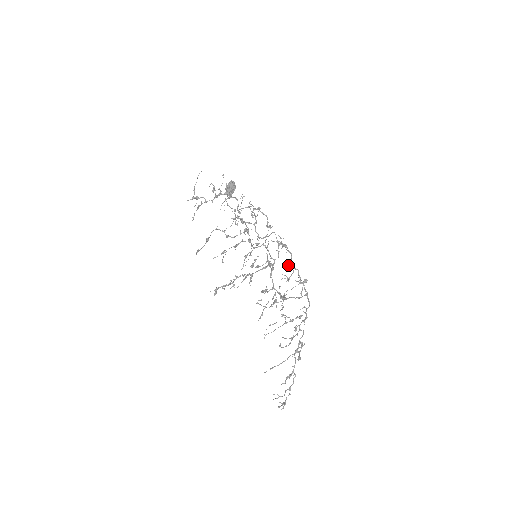
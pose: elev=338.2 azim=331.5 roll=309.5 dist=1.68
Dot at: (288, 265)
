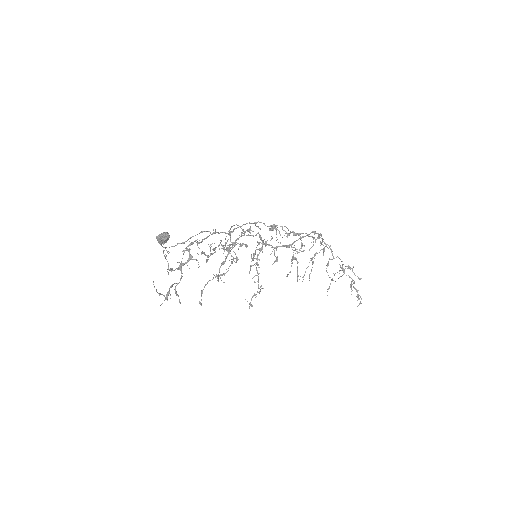
Dot at: (289, 235)
